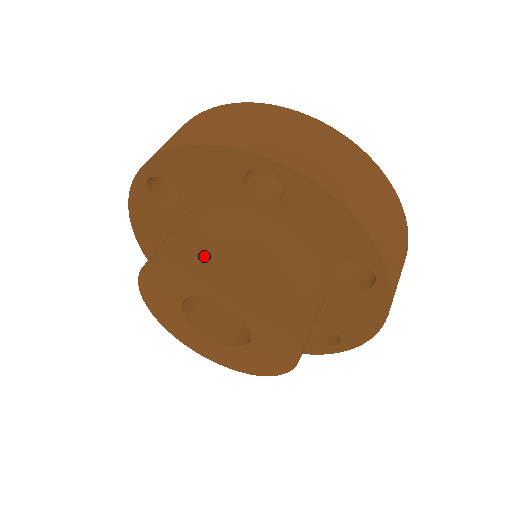
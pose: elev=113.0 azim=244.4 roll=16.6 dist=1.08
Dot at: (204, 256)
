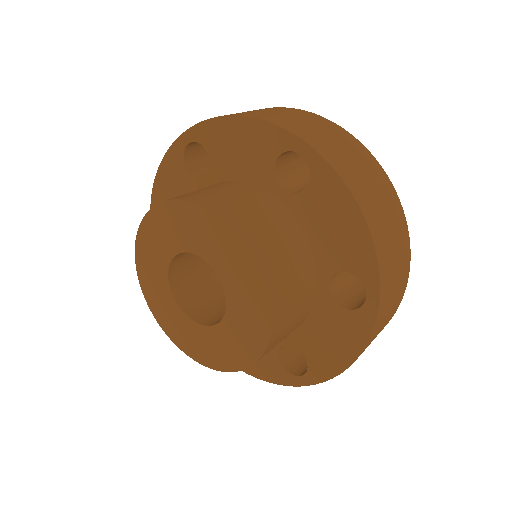
Dot at: (214, 207)
